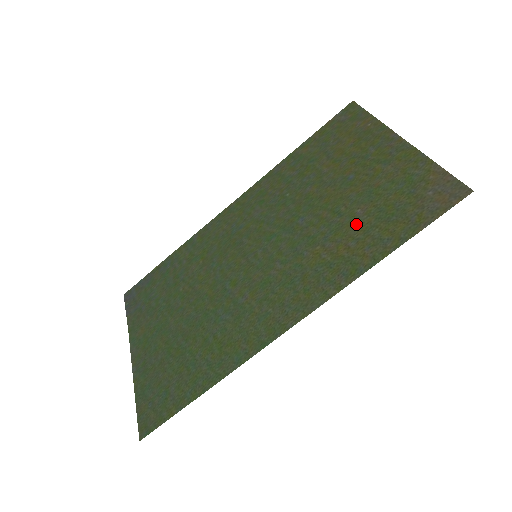
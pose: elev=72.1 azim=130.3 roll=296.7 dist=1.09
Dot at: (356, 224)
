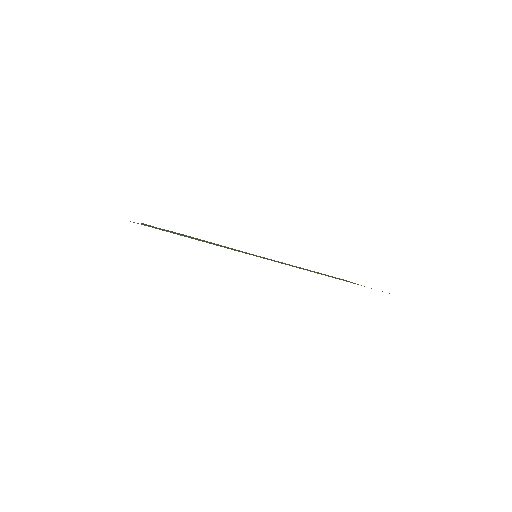
Dot at: occluded
